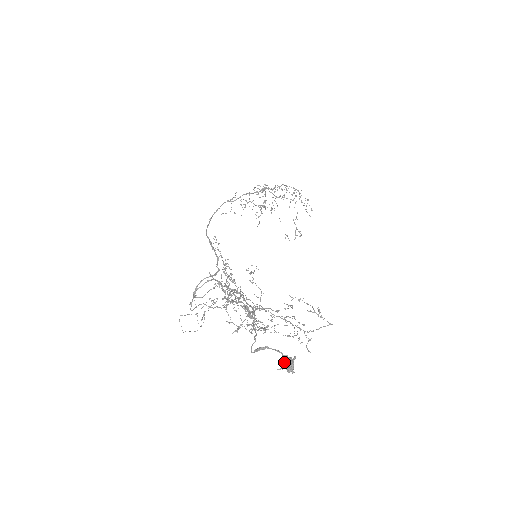
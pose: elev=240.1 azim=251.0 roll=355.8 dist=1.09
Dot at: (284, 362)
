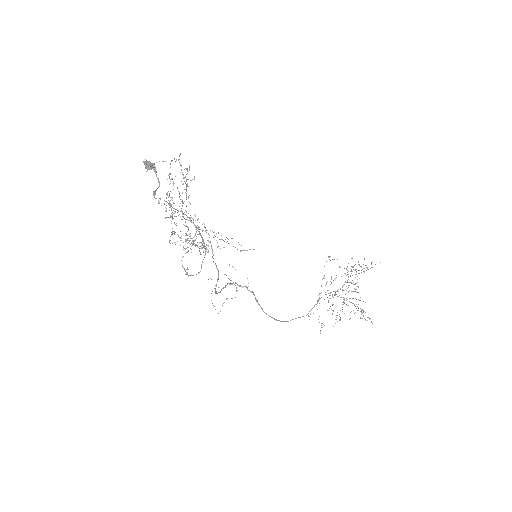
Dot at: (146, 168)
